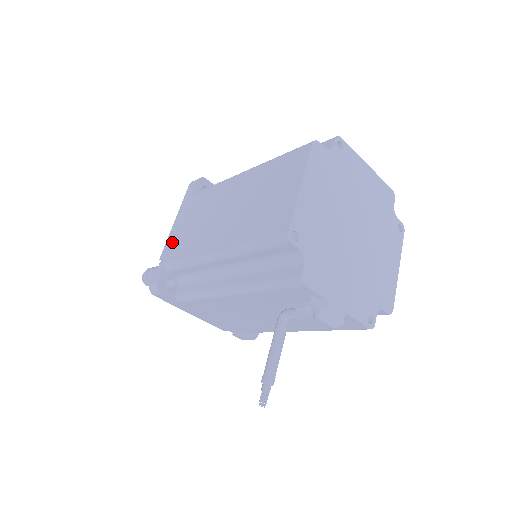
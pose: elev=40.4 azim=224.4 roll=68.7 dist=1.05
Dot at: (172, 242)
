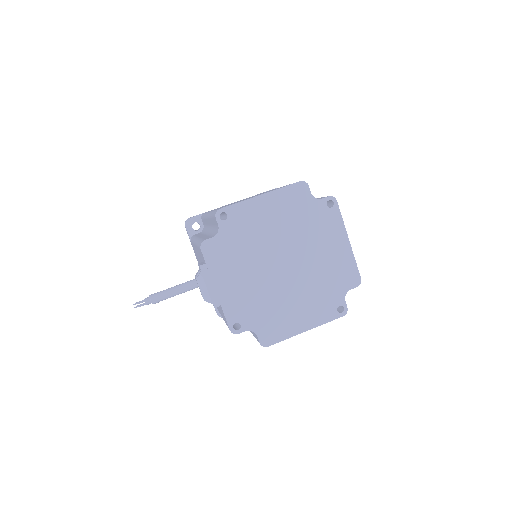
Dot at: occluded
